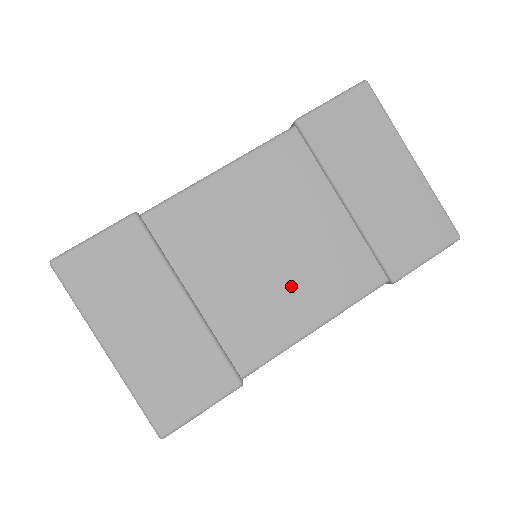
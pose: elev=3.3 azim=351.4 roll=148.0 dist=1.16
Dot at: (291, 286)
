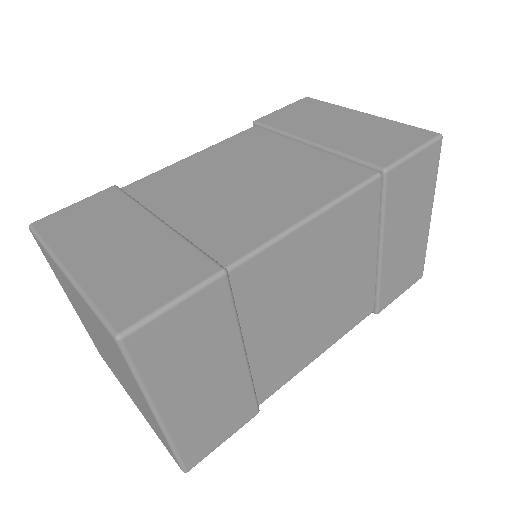
Dot at: (318, 326)
